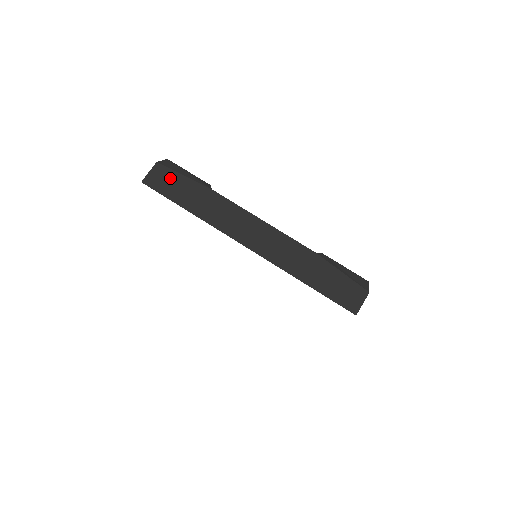
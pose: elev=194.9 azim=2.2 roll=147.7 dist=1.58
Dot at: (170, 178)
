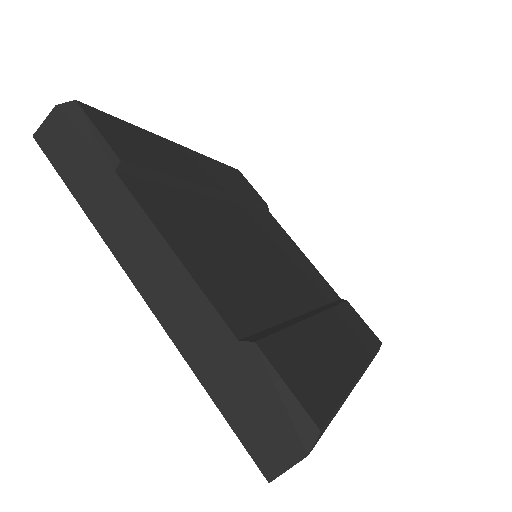
Dot at: (66, 137)
